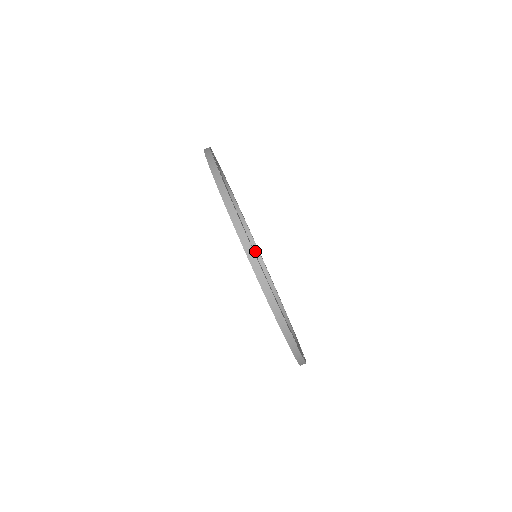
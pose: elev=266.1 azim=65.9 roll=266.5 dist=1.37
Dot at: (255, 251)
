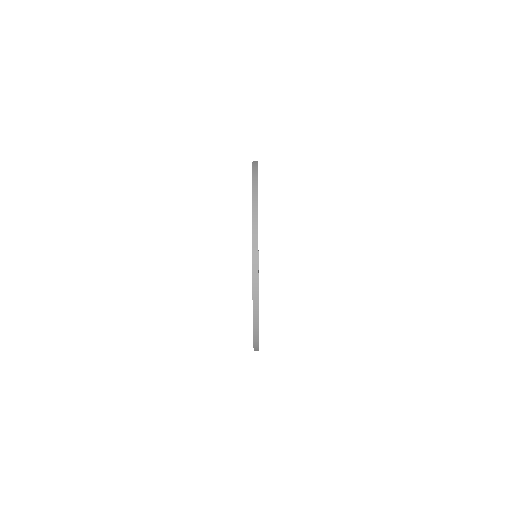
Dot at: occluded
